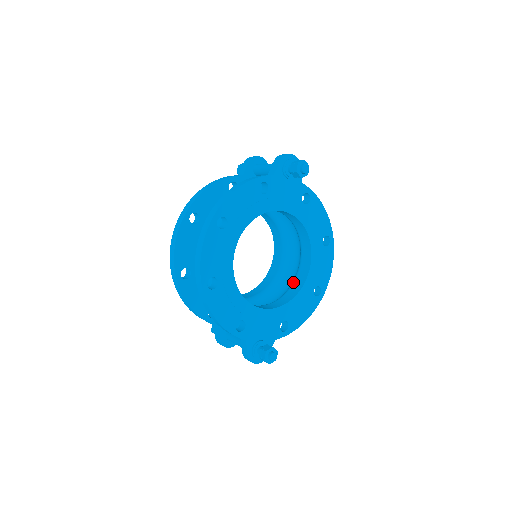
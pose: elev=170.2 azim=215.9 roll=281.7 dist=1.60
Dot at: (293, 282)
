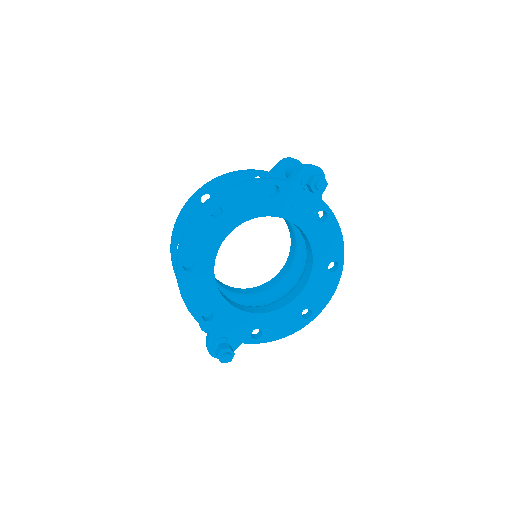
Dot at: (286, 295)
